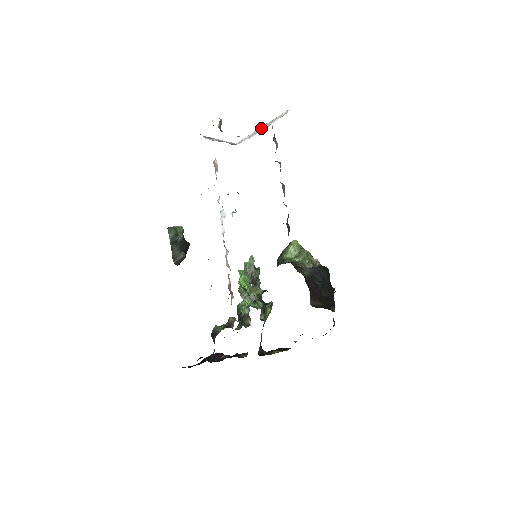
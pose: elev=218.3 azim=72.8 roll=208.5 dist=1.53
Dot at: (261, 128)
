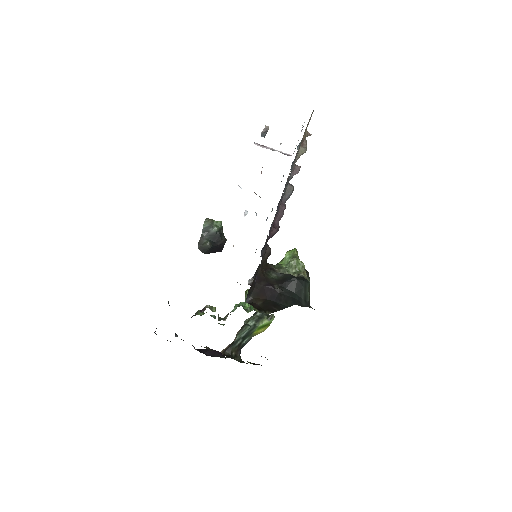
Dot at: occluded
